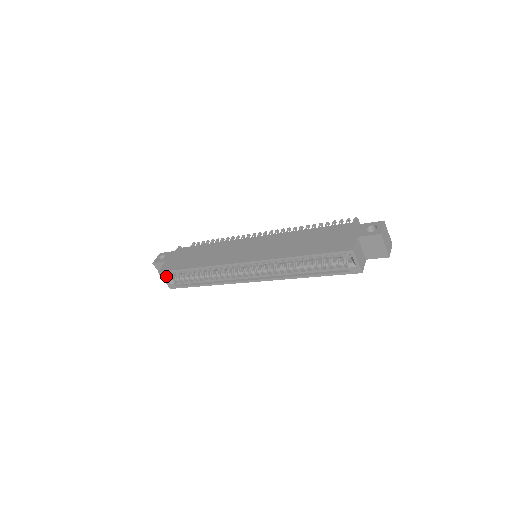
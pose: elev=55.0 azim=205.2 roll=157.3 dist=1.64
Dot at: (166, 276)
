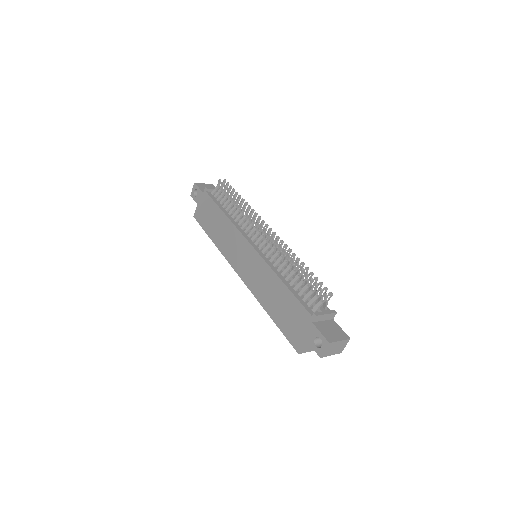
Dot at: occluded
